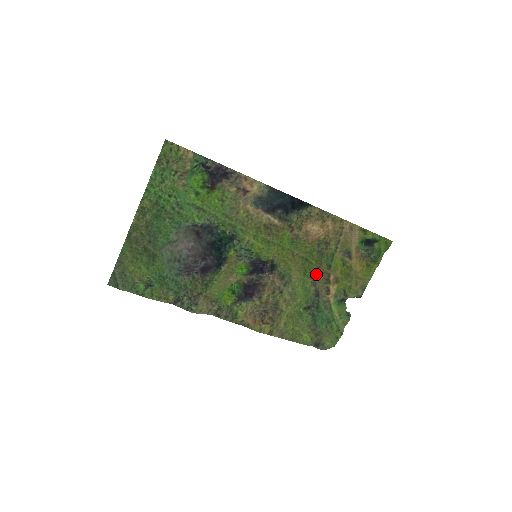
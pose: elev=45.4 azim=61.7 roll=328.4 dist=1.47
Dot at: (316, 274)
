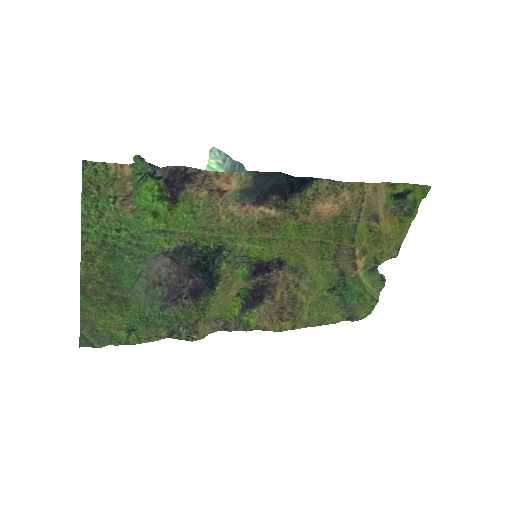
Dot at: (337, 253)
